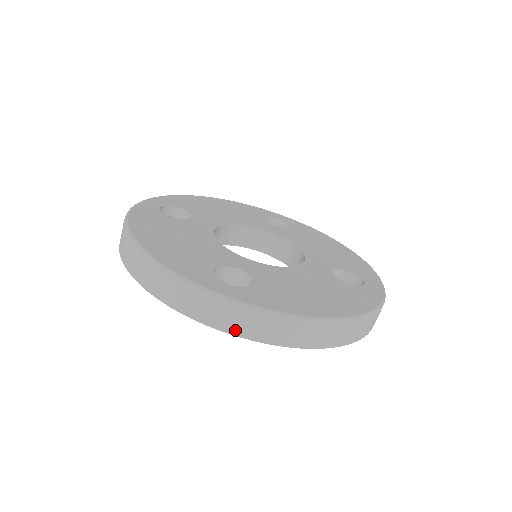
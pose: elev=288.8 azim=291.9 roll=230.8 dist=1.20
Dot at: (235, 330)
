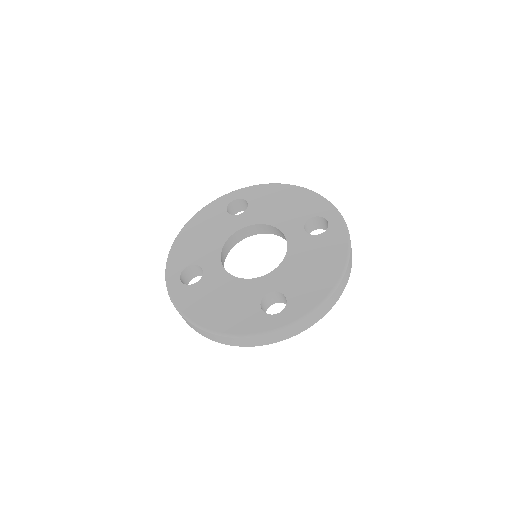
Dot at: (301, 330)
